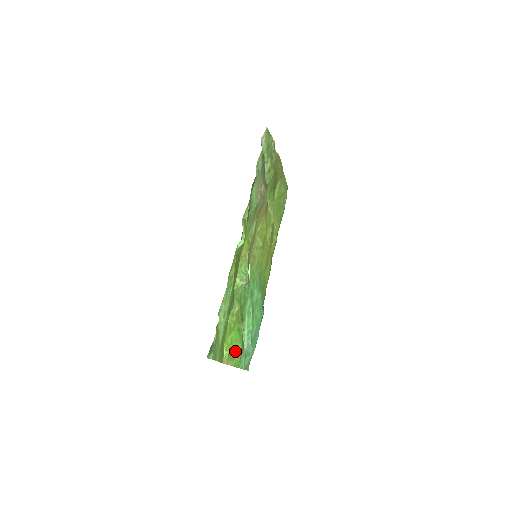
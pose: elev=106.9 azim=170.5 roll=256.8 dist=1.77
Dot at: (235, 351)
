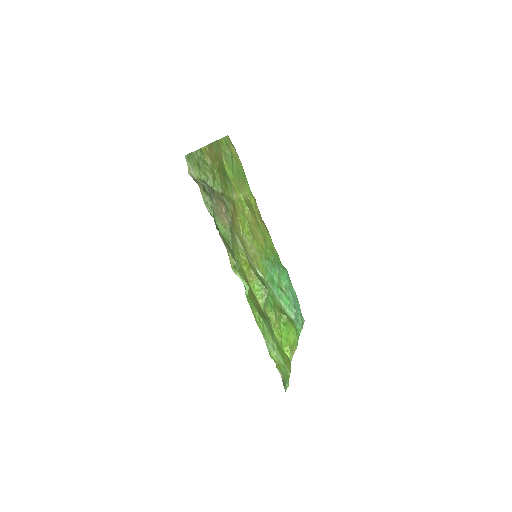
Dot at: (292, 338)
